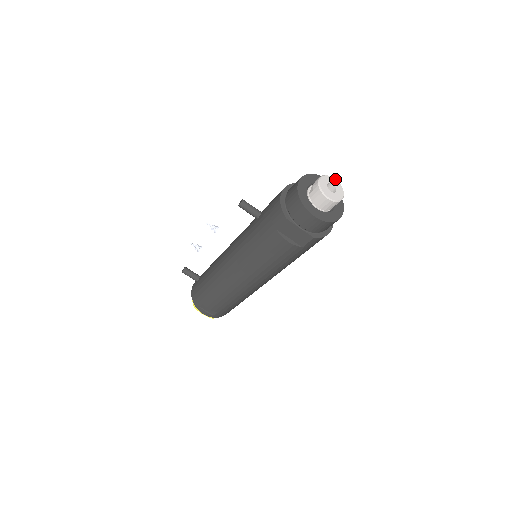
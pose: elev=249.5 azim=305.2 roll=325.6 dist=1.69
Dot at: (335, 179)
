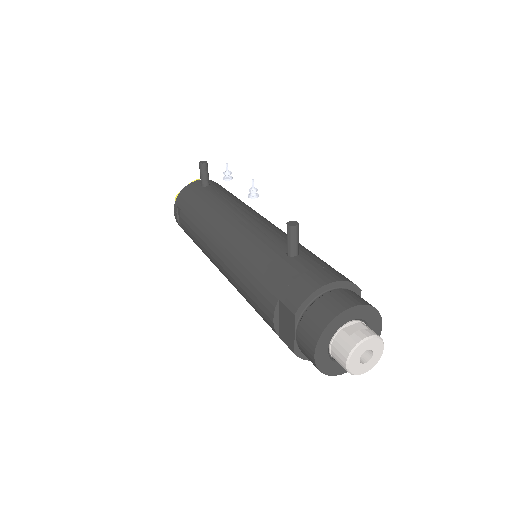
Dot at: (383, 349)
